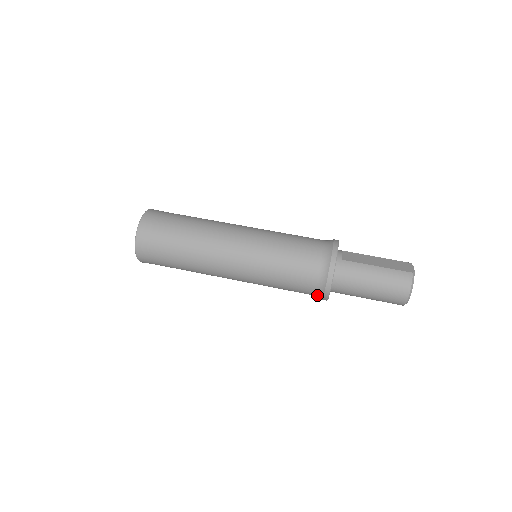
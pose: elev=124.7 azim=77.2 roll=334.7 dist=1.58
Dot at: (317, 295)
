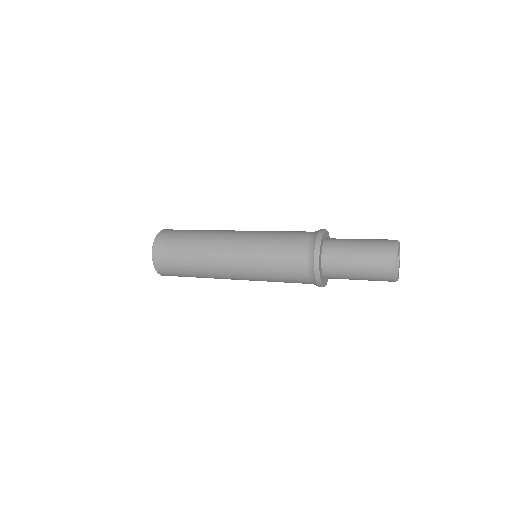
Dot at: (309, 249)
